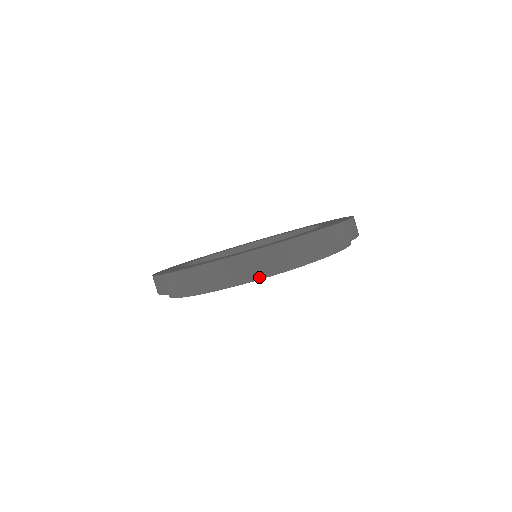
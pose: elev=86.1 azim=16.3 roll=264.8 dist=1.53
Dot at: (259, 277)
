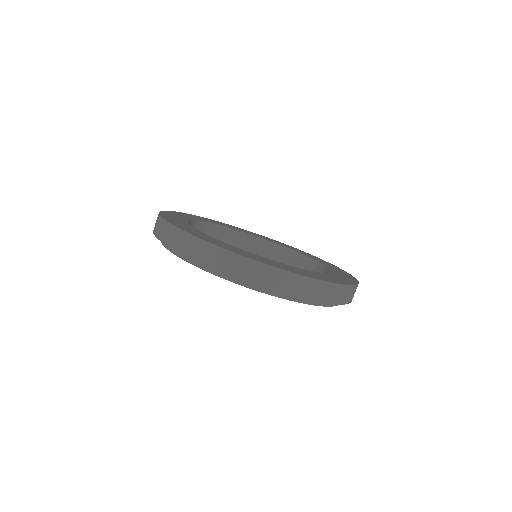
Dot at: (306, 301)
